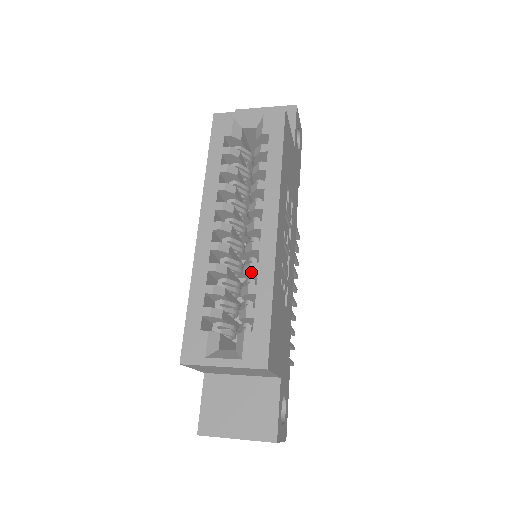
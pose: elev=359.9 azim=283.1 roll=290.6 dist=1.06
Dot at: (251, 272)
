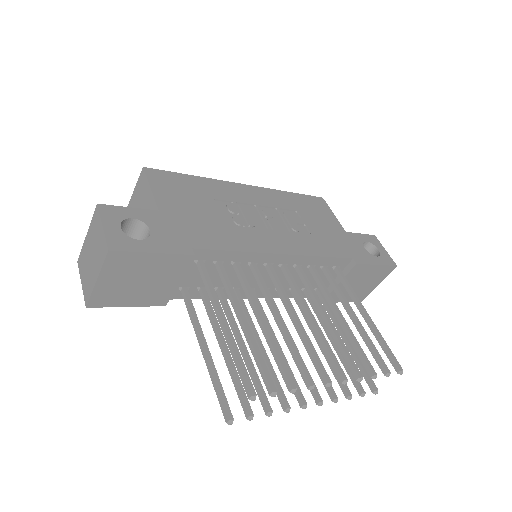
Dot at: occluded
